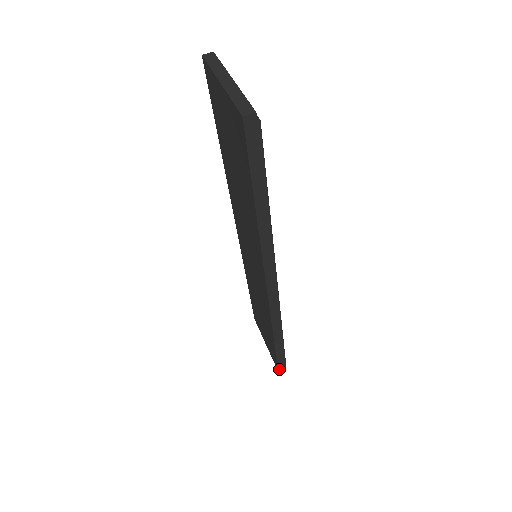
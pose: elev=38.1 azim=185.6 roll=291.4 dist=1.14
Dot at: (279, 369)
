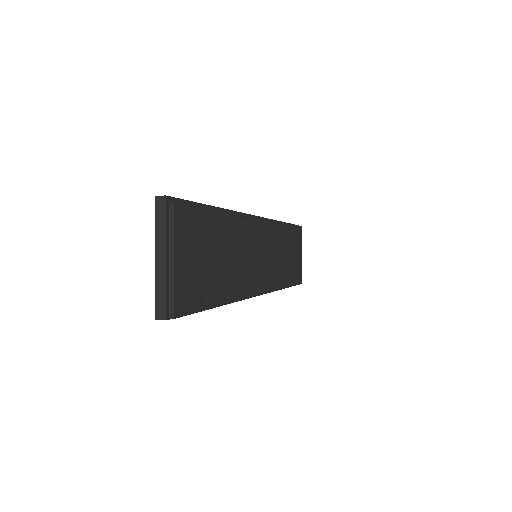
Dot at: occluded
